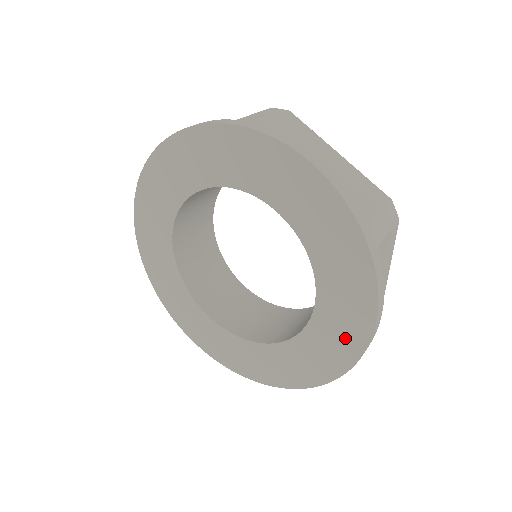
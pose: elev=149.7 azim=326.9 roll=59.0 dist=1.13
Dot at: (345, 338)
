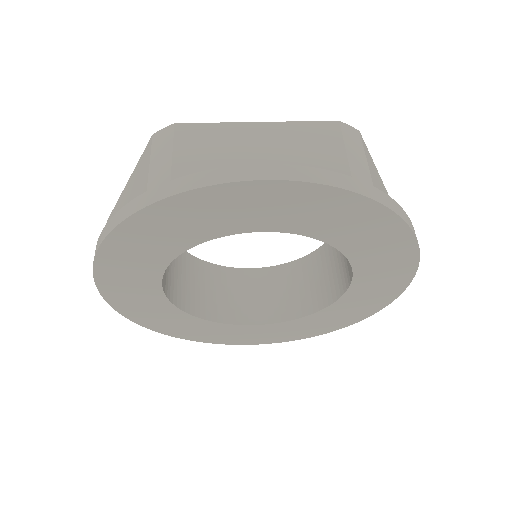
Dot at: (336, 322)
